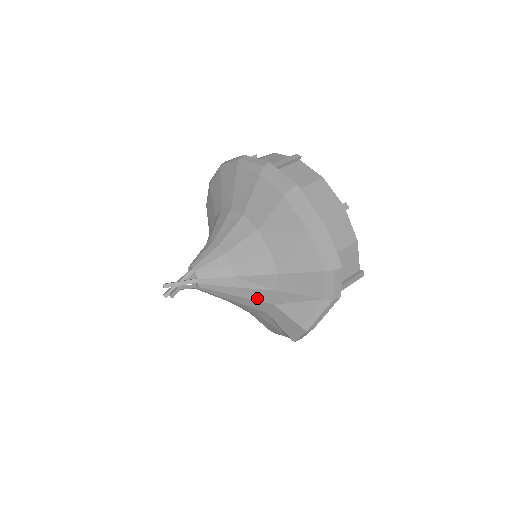
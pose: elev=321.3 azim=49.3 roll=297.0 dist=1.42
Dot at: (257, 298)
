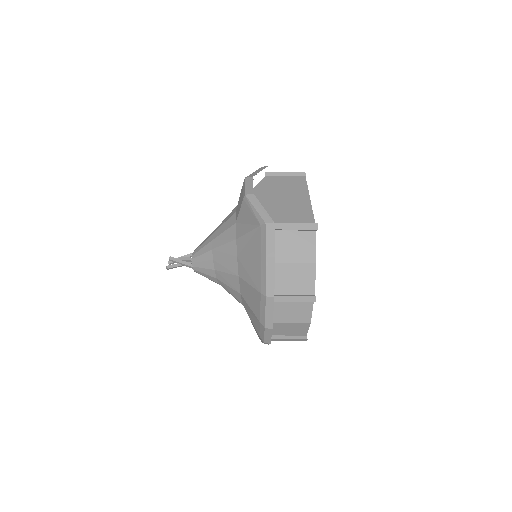
Dot at: (226, 221)
